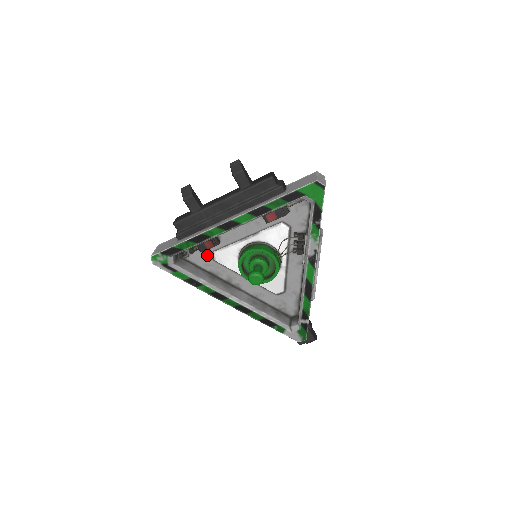
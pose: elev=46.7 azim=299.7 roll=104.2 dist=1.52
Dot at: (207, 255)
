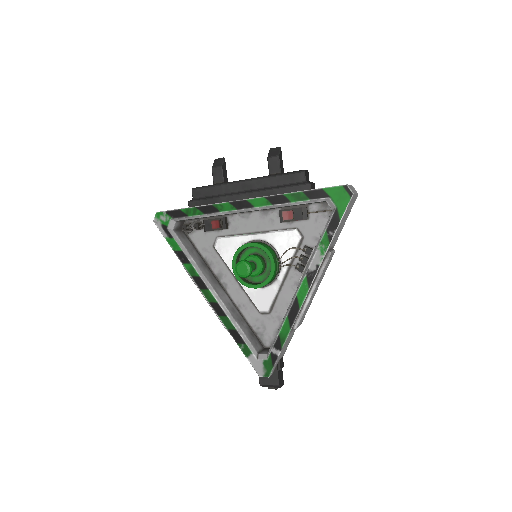
Dot at: (210, 239)
